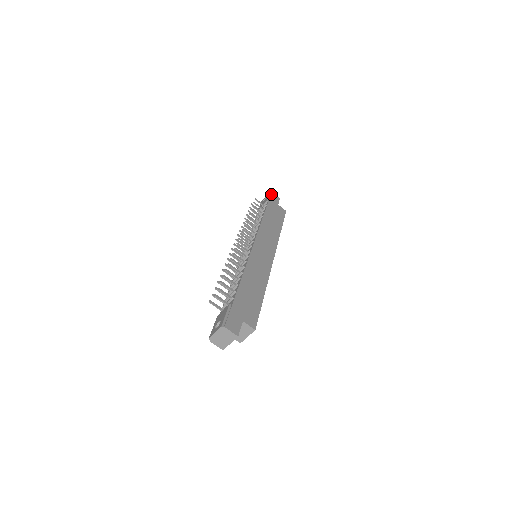
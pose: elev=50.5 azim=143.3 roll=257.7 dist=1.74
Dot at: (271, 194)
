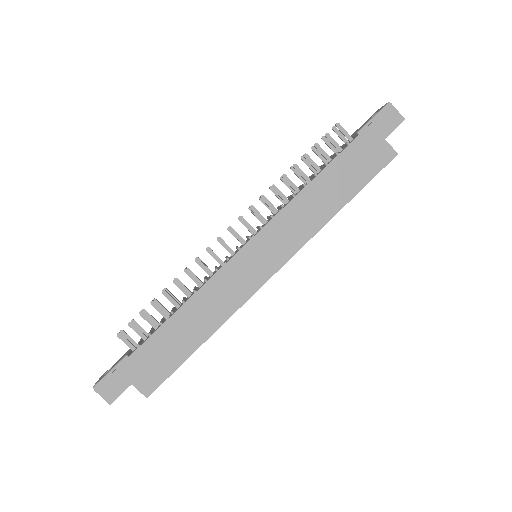
Dot at: (384, 111)
